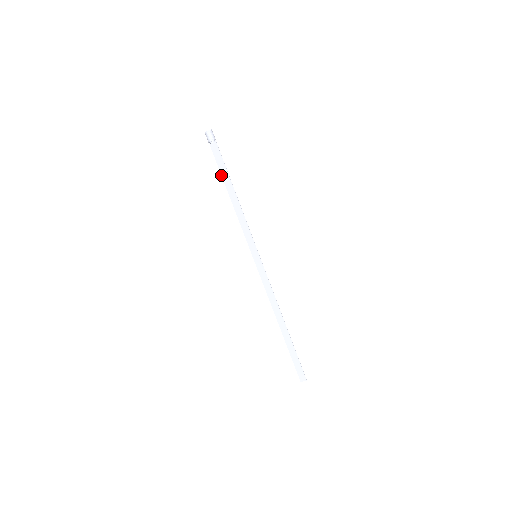
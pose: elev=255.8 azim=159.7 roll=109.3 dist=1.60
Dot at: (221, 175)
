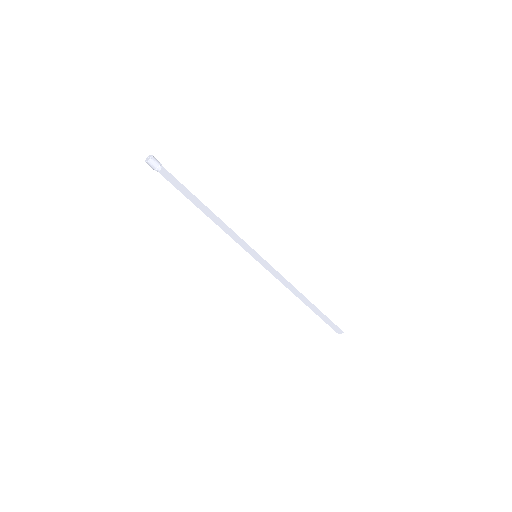
Dot at: (185, 196)
